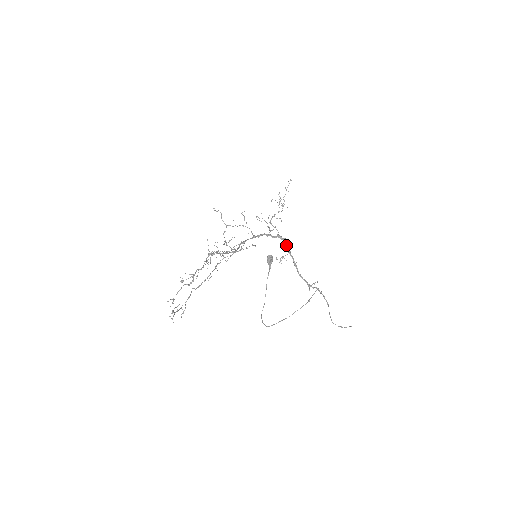
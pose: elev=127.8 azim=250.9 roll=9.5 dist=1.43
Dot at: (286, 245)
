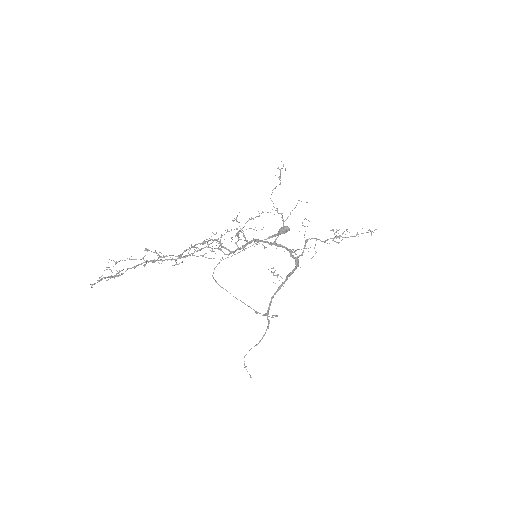
Dot at: (293, 270)
